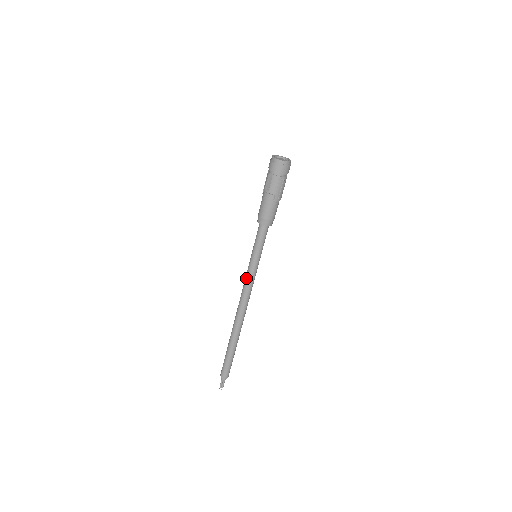
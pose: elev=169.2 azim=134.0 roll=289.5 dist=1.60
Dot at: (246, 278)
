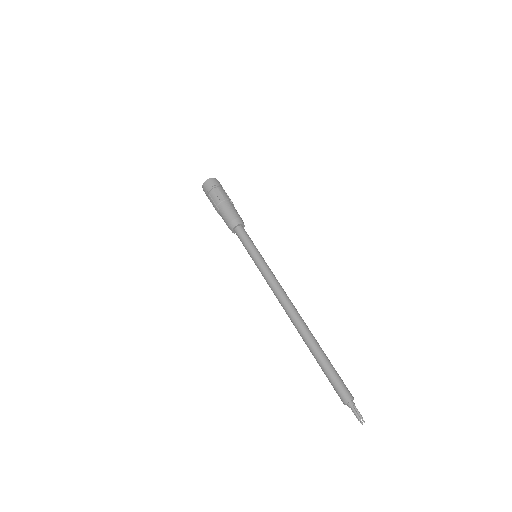
Dot at: (268, 274)
